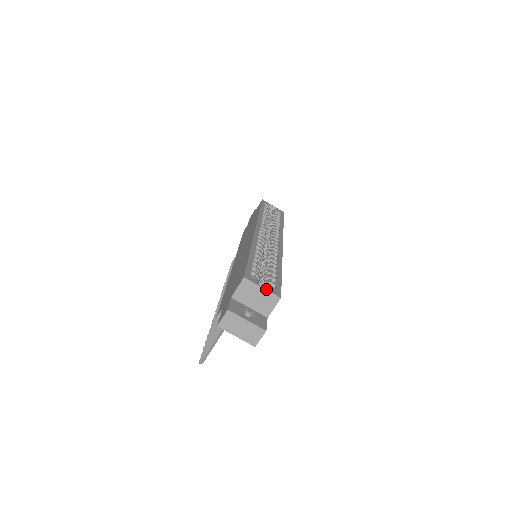
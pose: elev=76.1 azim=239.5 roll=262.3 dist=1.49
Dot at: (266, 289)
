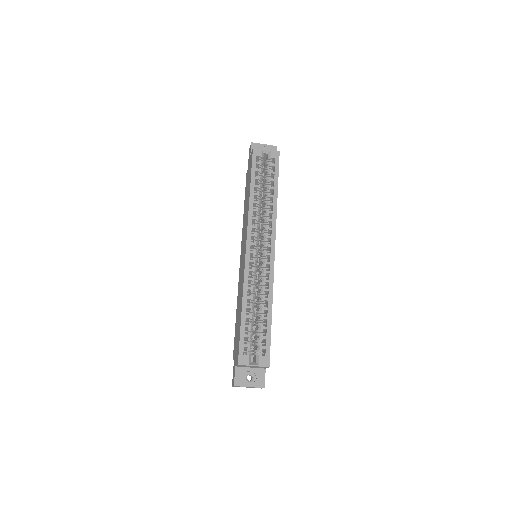
Dot at: (257, 366)
